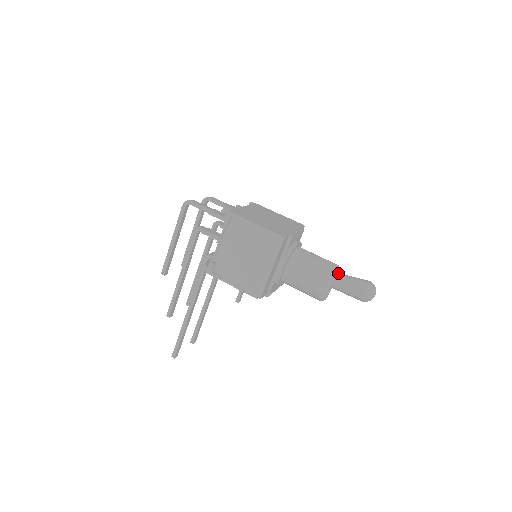
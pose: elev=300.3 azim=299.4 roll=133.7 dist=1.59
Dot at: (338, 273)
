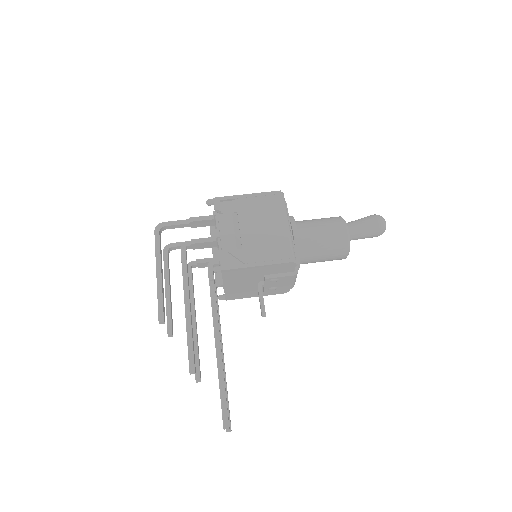
Dot at: occluded
